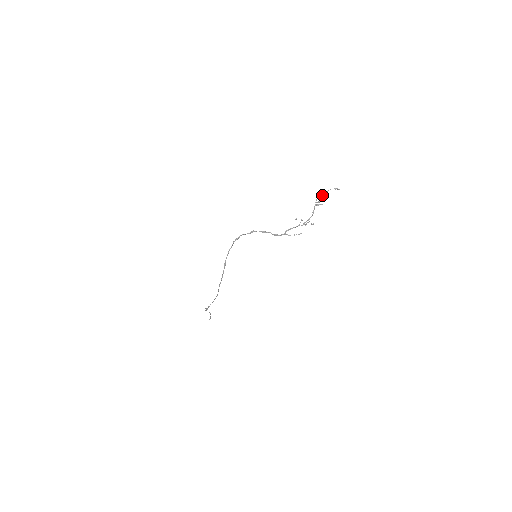
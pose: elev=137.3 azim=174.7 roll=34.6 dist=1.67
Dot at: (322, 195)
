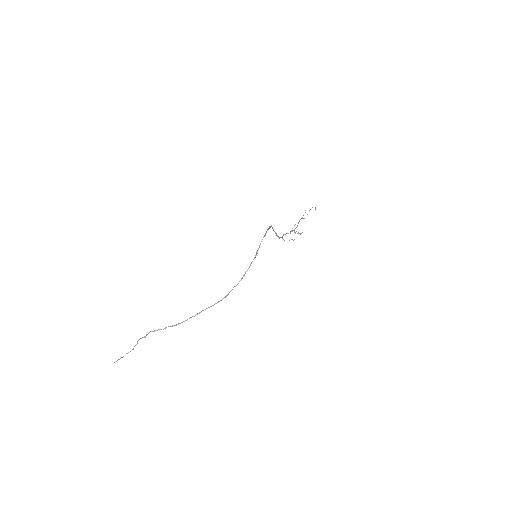
Dot at: occluded
